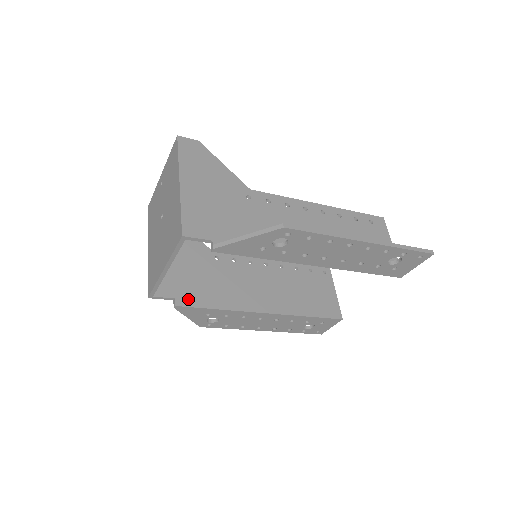
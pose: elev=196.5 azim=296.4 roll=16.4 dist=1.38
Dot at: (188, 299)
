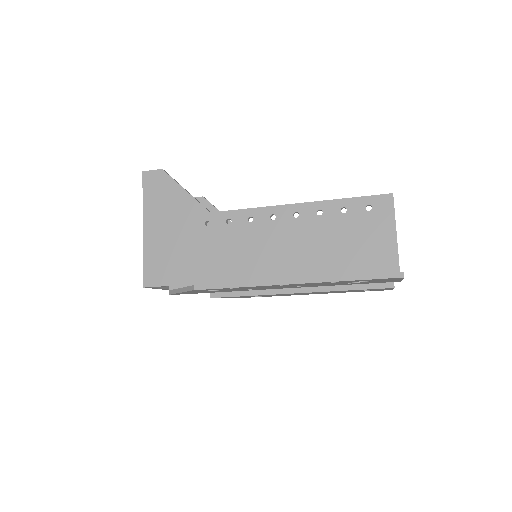
Dot at: occluded
